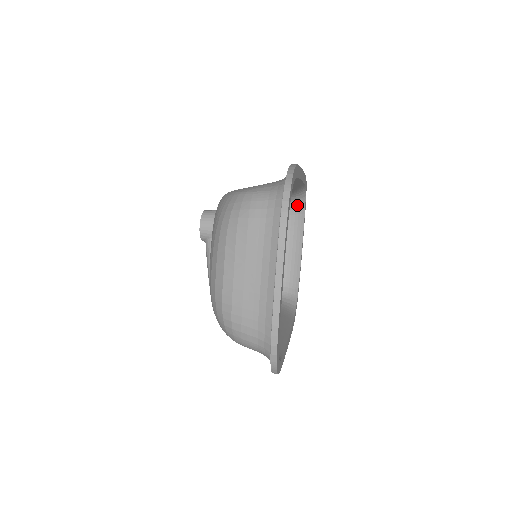
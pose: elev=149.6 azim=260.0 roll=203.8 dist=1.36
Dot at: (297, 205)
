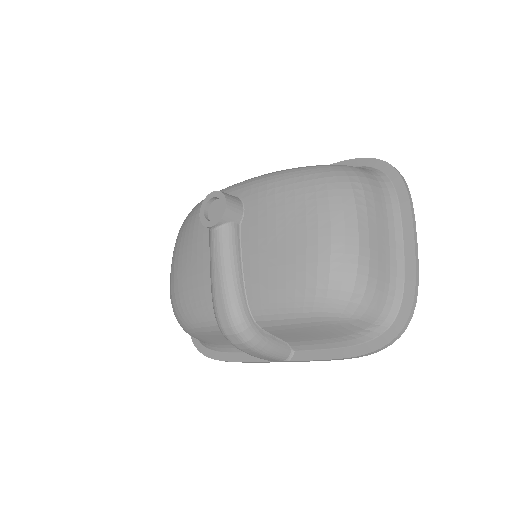
Dot at: occluded
